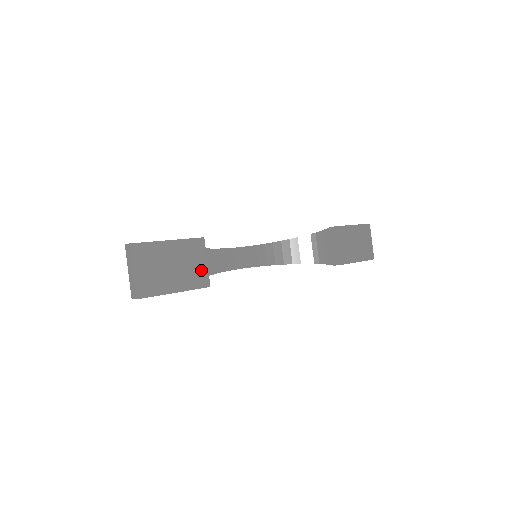
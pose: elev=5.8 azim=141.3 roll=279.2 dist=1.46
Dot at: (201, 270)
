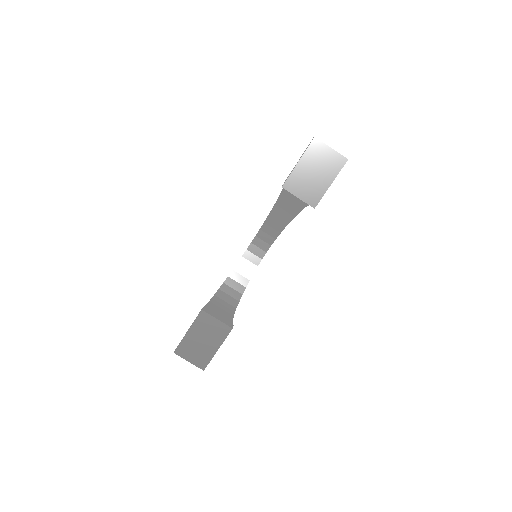
Dot at: (219, 326)
